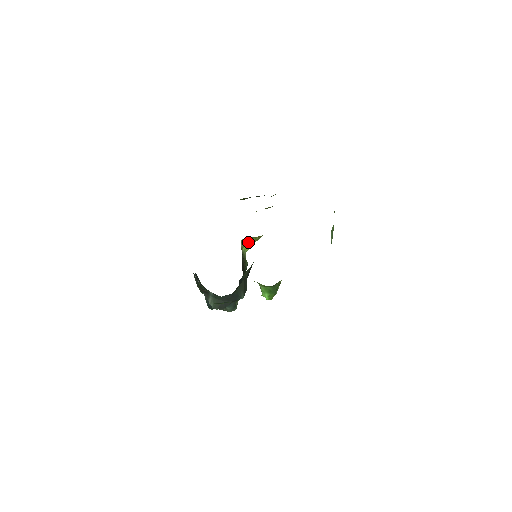
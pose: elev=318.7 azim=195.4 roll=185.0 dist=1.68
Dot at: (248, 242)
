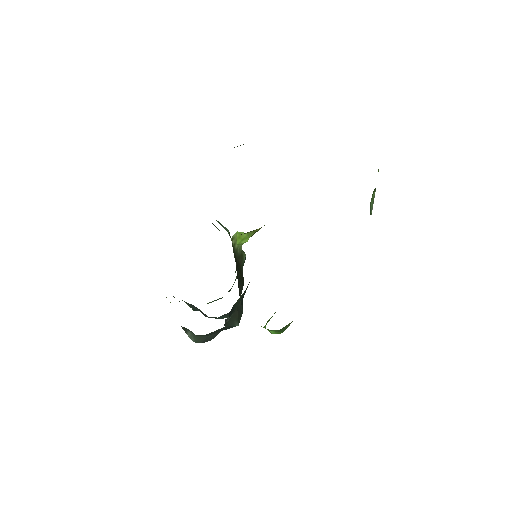
Dot at: (243, 236)
